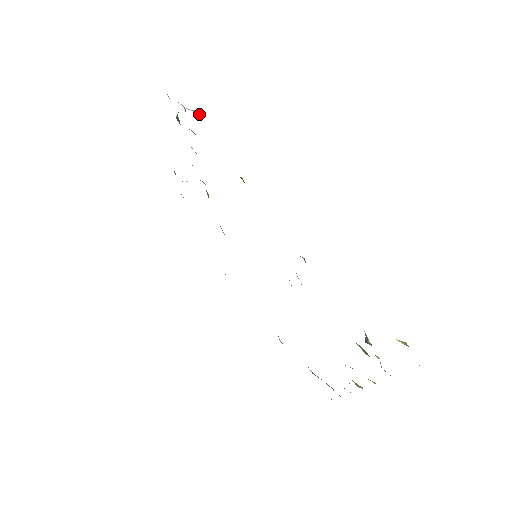
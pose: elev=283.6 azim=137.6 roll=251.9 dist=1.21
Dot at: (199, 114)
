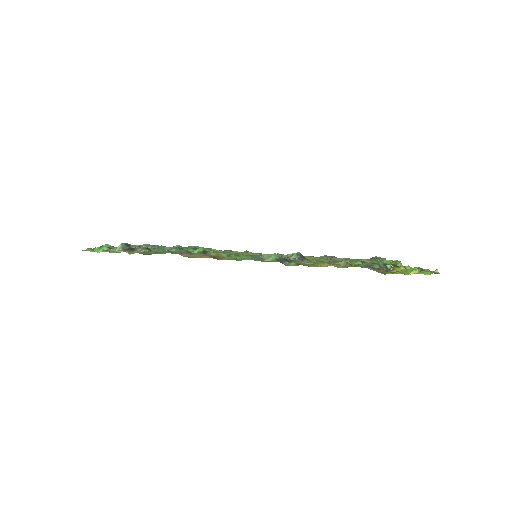
Dot at: (125, 245)
